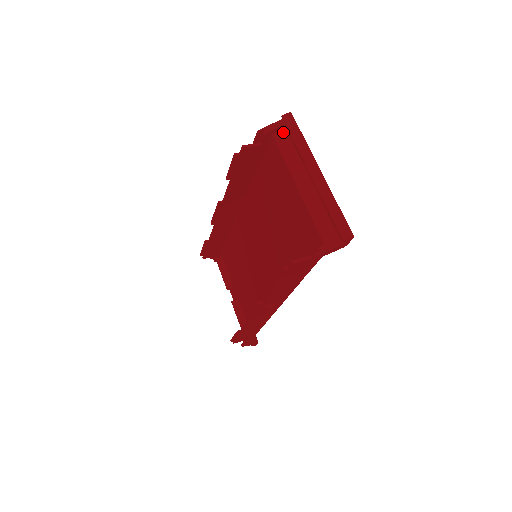
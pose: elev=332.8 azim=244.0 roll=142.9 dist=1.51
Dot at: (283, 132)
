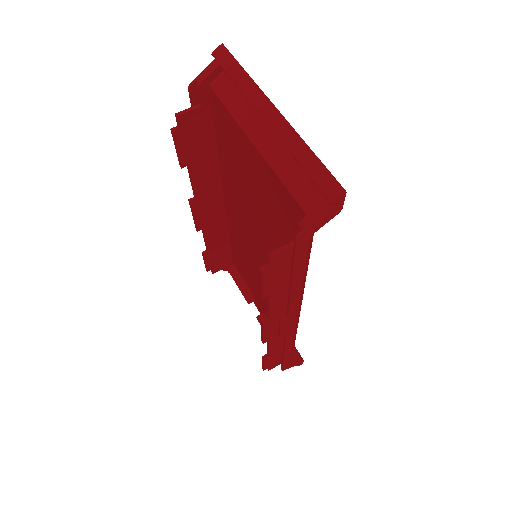
Dot at: (222, 76)
